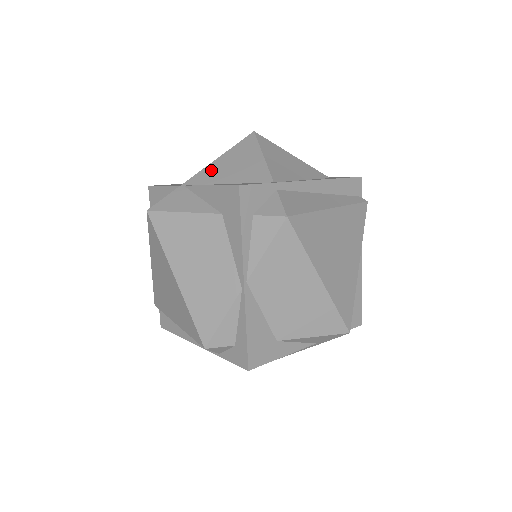
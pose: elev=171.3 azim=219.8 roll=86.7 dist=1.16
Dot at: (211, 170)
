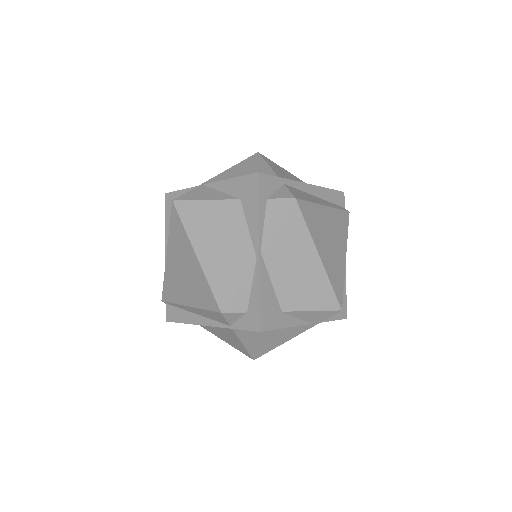
Dot at: (226, 175)
